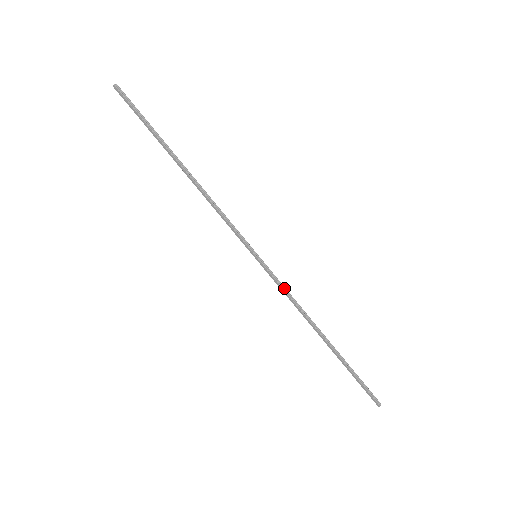
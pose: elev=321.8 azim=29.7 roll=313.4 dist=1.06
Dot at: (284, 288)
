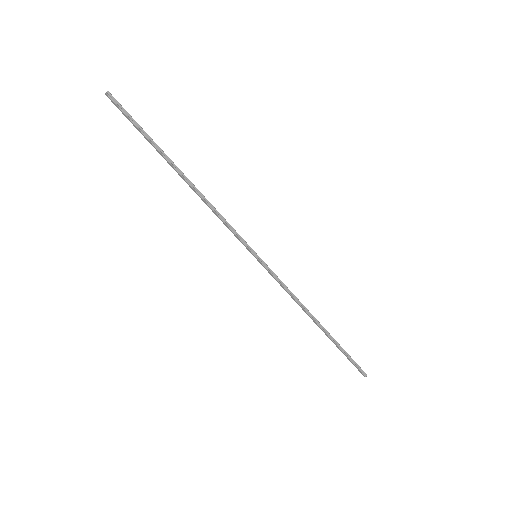
Dot at: (282, 284)
